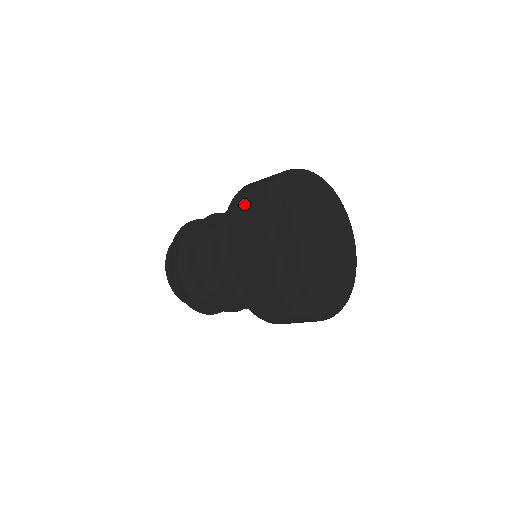
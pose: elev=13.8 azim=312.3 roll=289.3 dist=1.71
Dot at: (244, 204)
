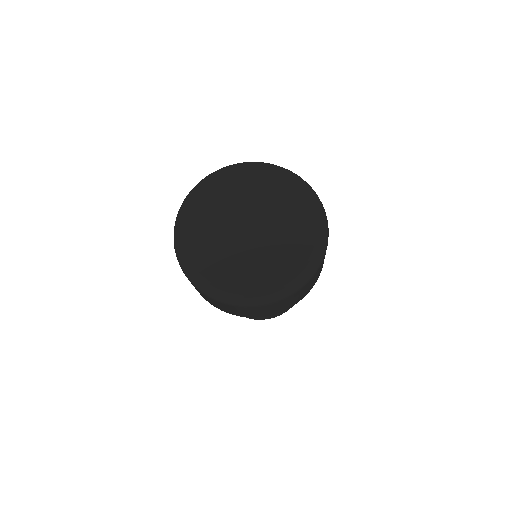
Dot at: occluded
